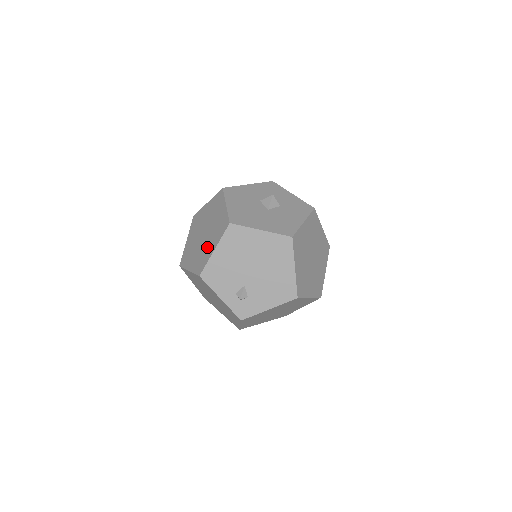
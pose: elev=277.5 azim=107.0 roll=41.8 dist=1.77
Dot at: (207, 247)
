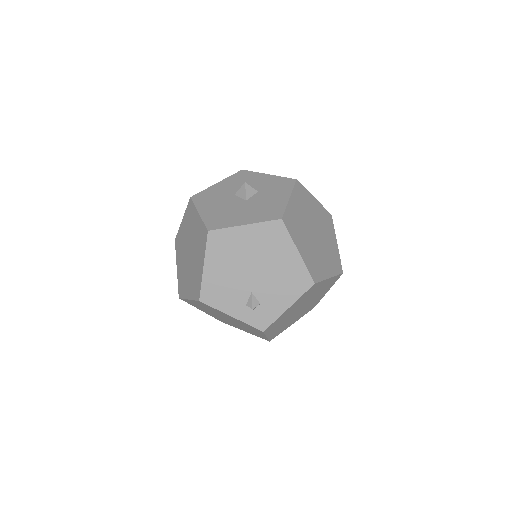
Dot at: (196, 266)
